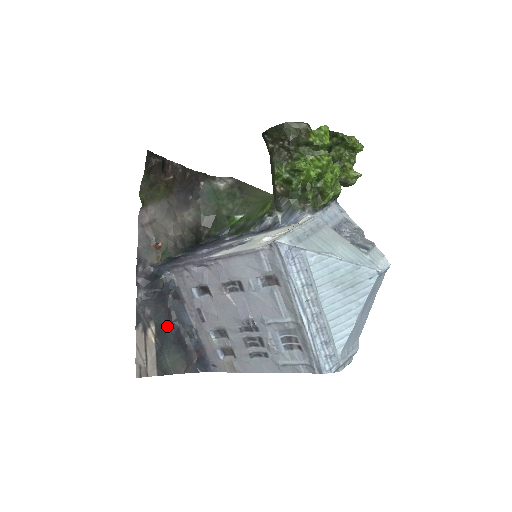
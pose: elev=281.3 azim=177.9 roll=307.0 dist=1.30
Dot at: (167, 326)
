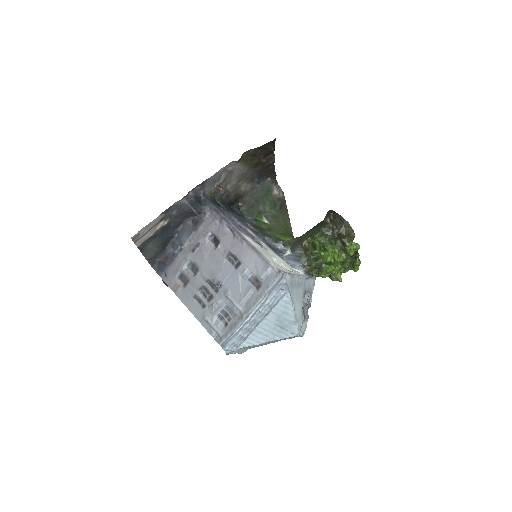
Dot at: (171, 229)
